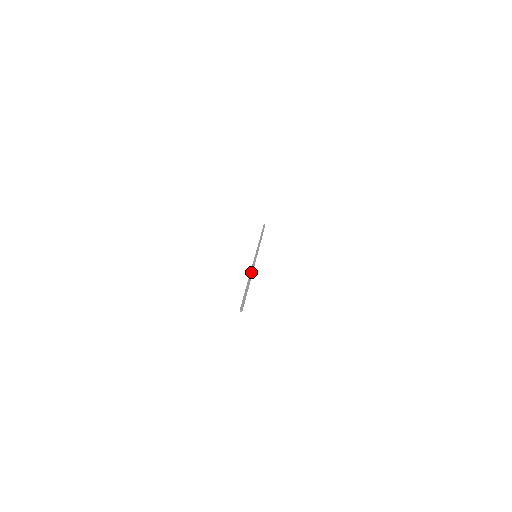
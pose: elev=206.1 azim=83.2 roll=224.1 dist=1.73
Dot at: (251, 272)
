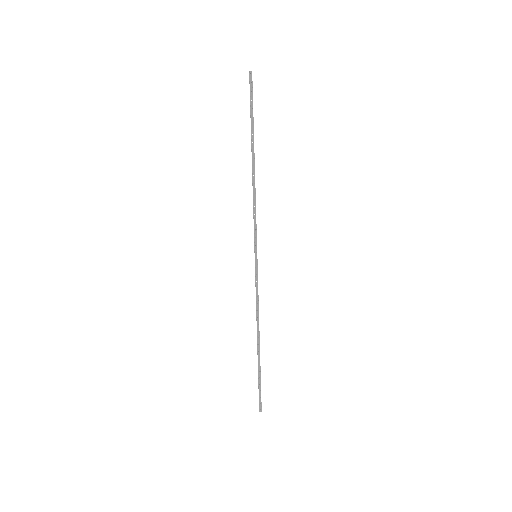
Dot at: (258, 320)
